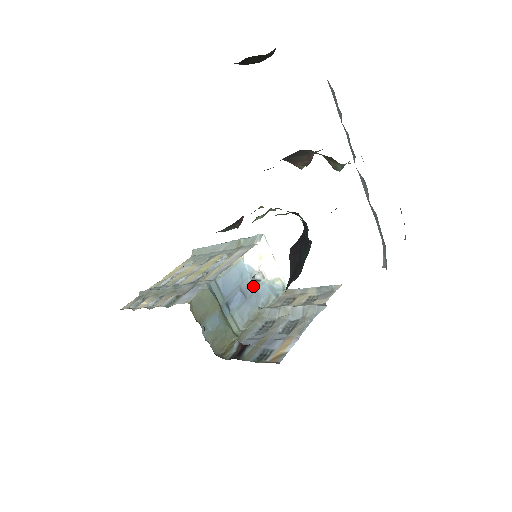
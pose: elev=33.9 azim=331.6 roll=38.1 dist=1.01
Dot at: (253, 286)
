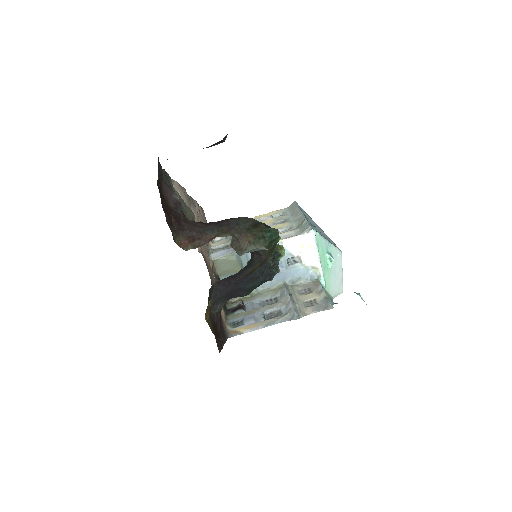
Dot at: (285, 265)
